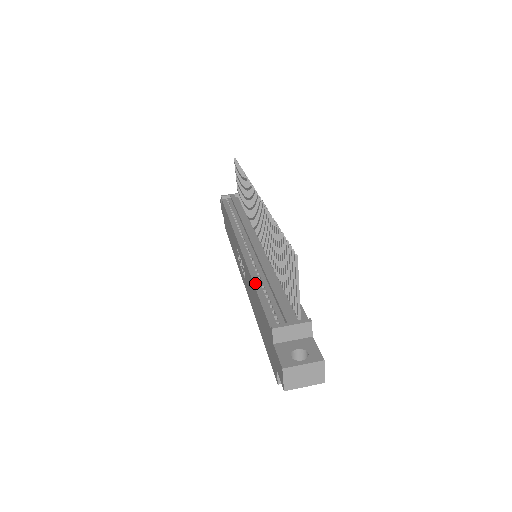
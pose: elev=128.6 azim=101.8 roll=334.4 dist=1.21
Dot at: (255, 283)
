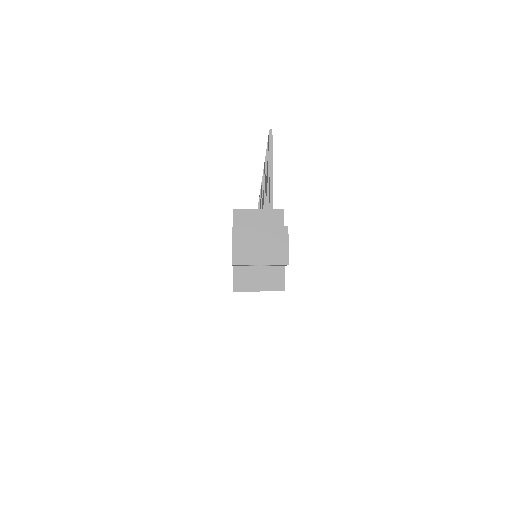
Dot at: occluded
